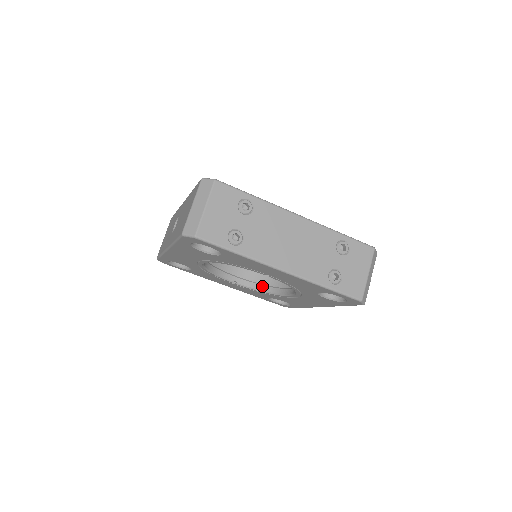
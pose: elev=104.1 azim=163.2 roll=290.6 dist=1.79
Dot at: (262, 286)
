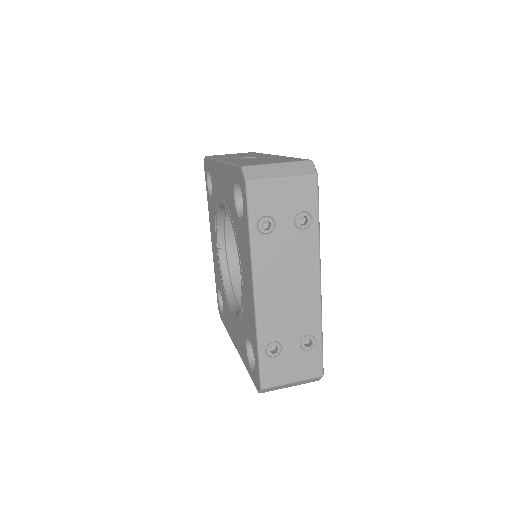
Dot at: (228, 276)
